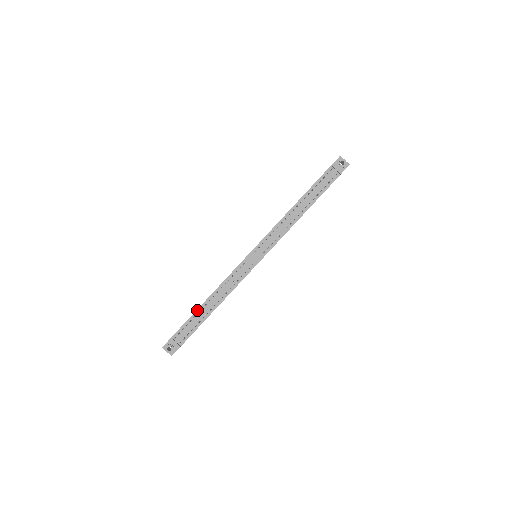
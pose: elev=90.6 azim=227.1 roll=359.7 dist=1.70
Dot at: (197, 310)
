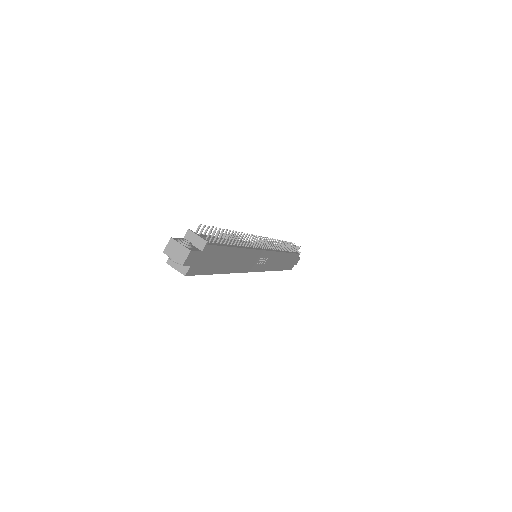
Dot at: occluded
